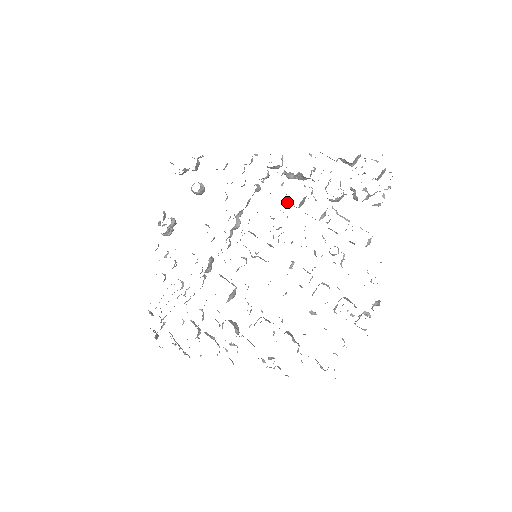
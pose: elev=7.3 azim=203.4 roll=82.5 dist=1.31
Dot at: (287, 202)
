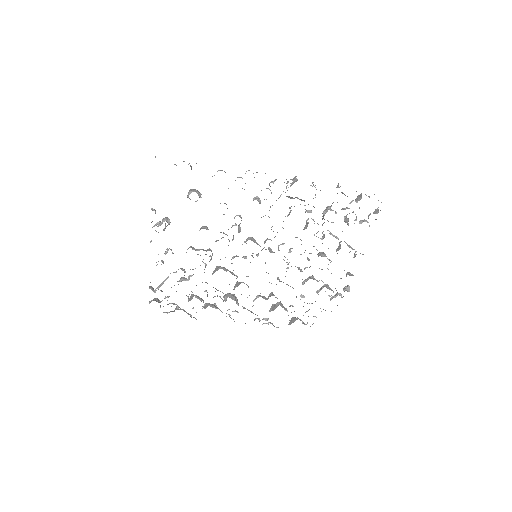
Dot at: occluded
